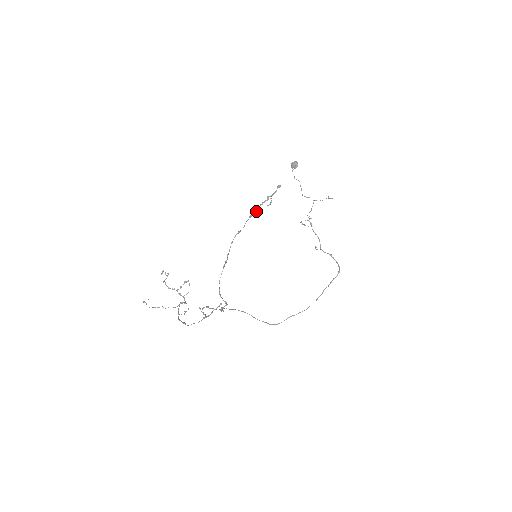
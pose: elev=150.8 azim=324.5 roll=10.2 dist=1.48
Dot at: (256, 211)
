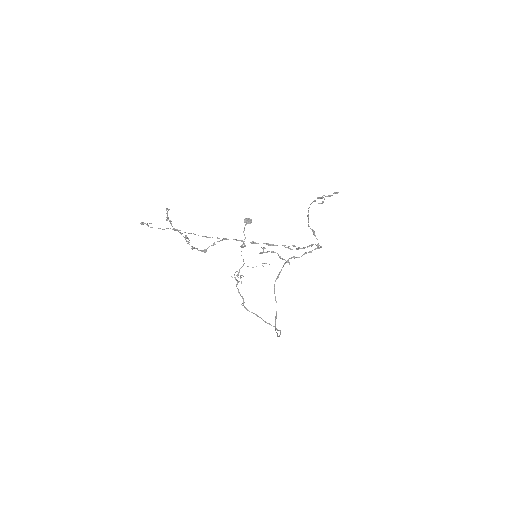
Dot at: (319, 198)
